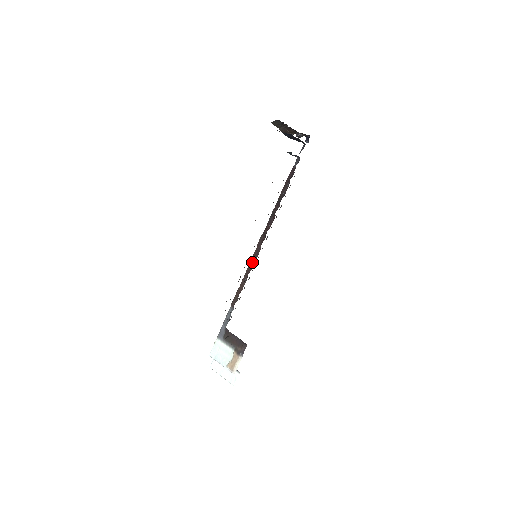
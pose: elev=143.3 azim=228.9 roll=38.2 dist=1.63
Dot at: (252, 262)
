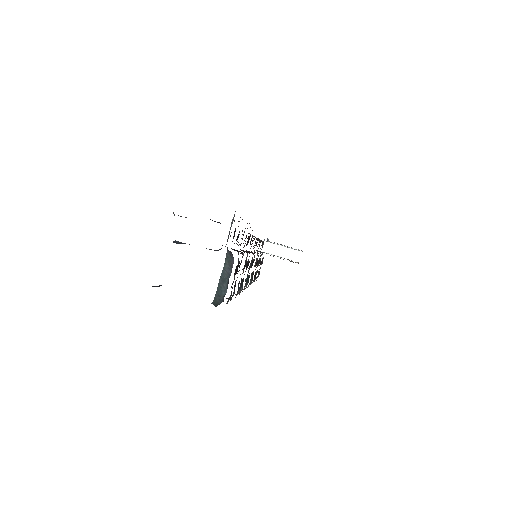
Dot at: occluded
